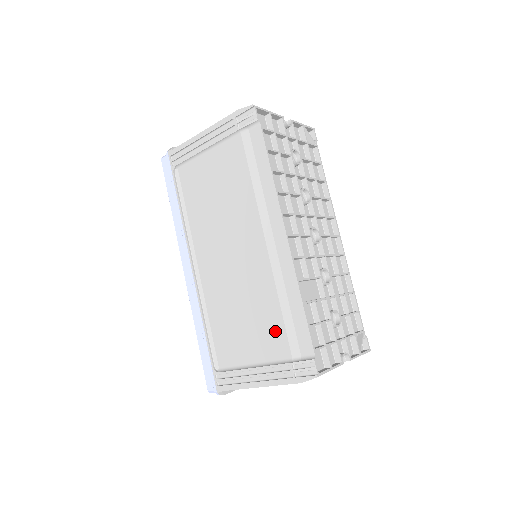
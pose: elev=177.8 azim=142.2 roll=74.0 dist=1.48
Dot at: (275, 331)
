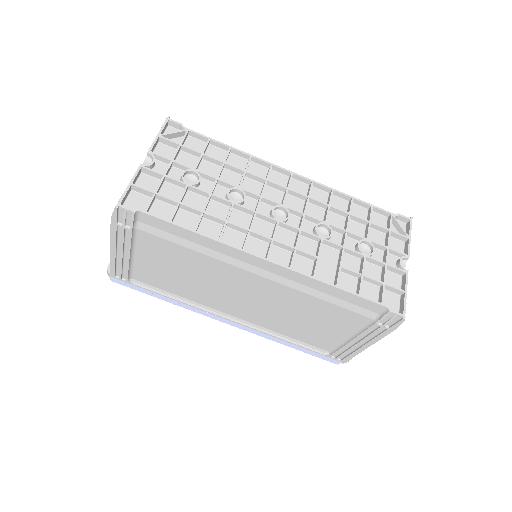
Dot at: (339, 314)
